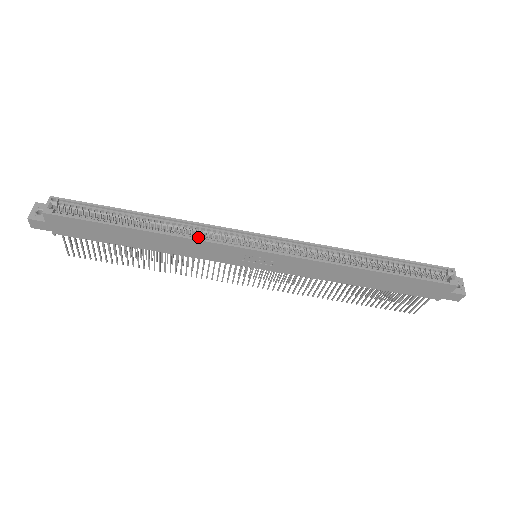
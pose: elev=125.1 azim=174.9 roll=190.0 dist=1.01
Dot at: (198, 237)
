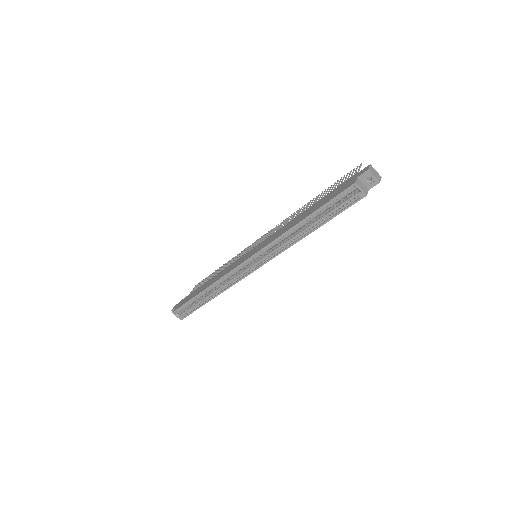
Dot at: (229, 284)
